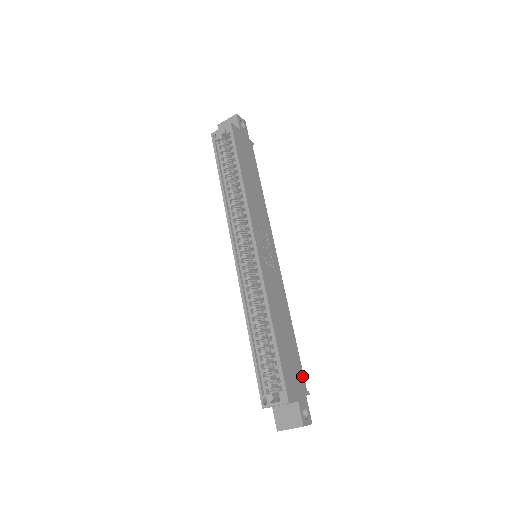
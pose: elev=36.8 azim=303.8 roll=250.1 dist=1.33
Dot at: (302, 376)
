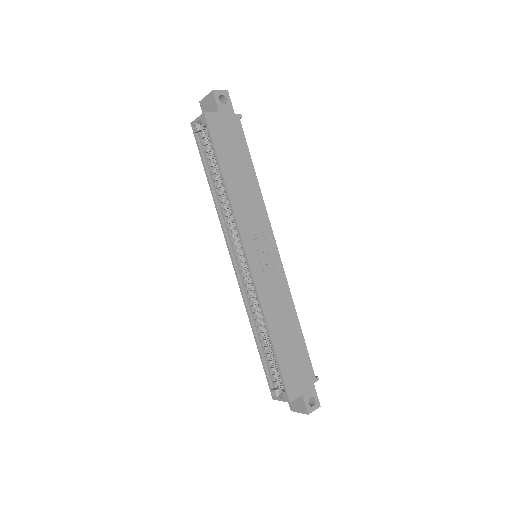
Dot at: (309, 366)
